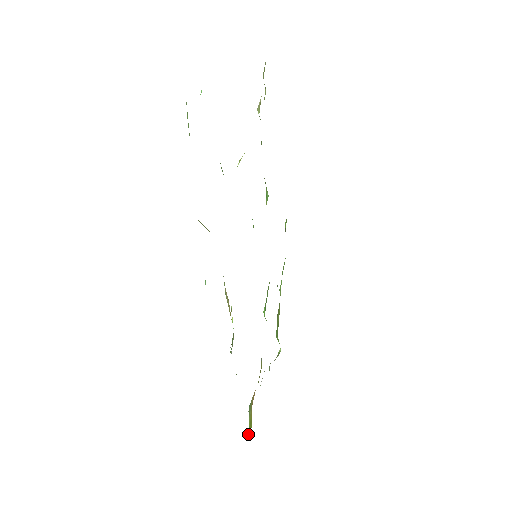
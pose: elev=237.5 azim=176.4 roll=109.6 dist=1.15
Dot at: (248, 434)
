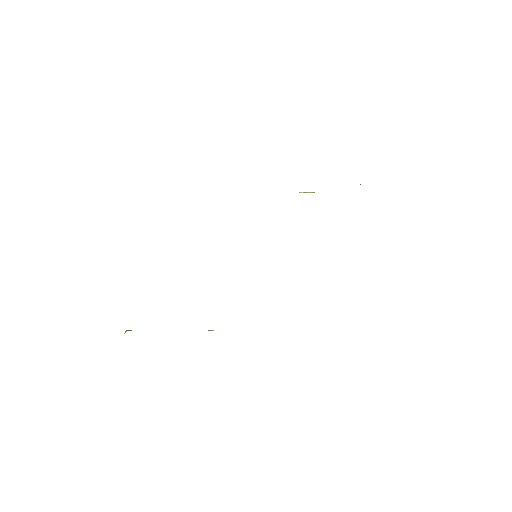
Dot at: occluded
